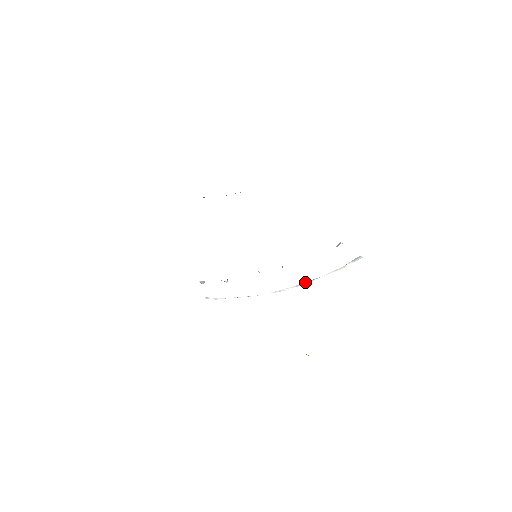
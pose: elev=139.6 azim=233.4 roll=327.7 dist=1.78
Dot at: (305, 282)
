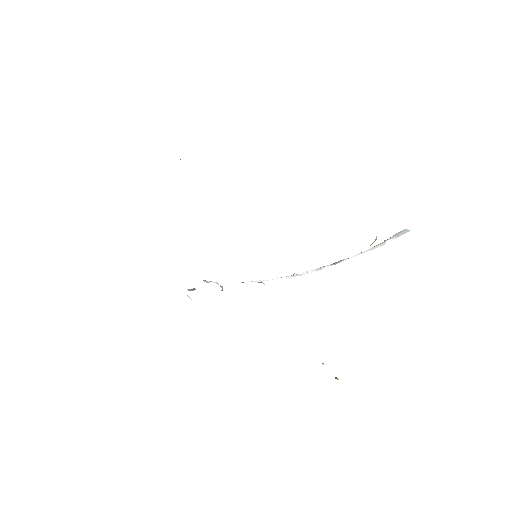
Dot at: occluded
